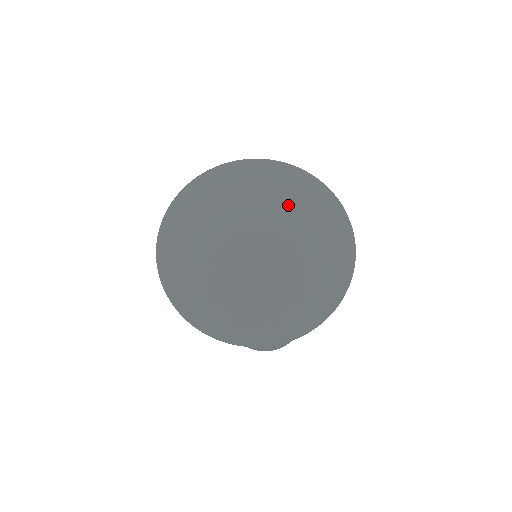
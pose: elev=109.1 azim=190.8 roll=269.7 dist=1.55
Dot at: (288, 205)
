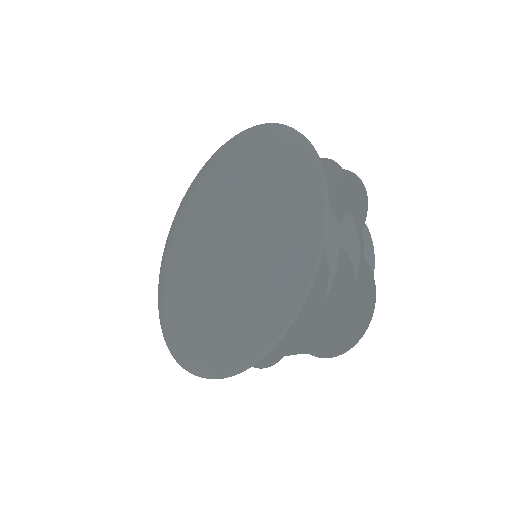
Dot at: (248, 224)
